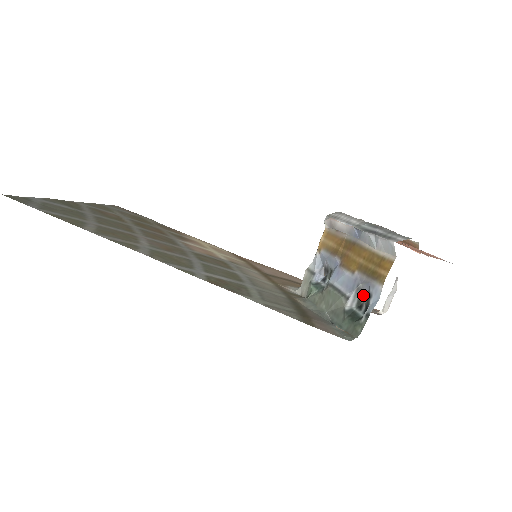
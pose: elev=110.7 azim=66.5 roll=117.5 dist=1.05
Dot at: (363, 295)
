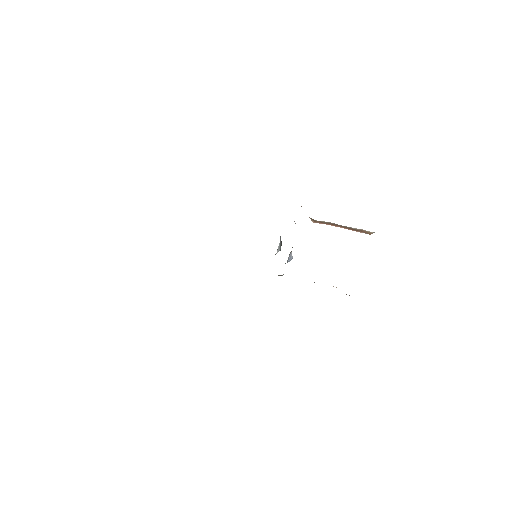
Dot at: (281, 241)
